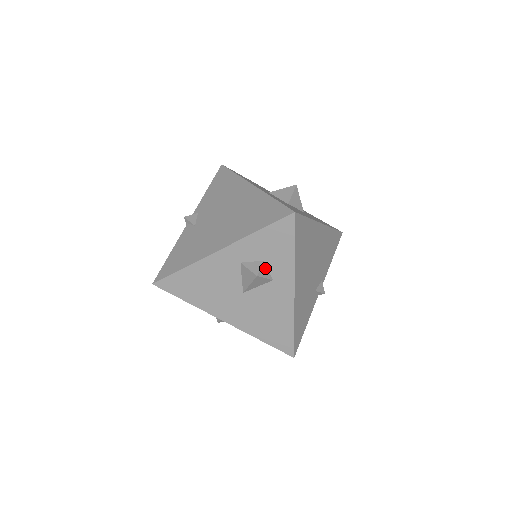
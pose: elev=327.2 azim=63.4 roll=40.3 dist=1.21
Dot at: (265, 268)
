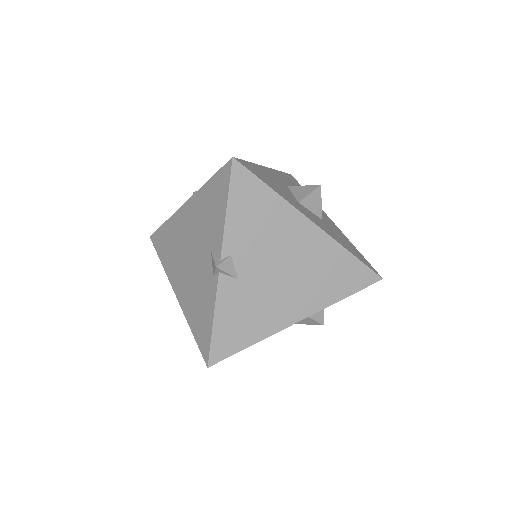
Dot at: occluded
